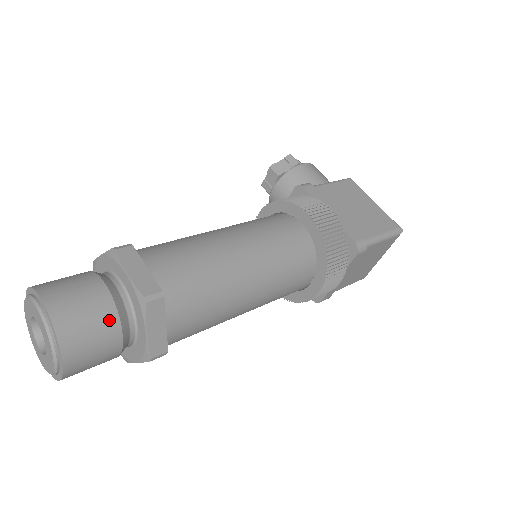
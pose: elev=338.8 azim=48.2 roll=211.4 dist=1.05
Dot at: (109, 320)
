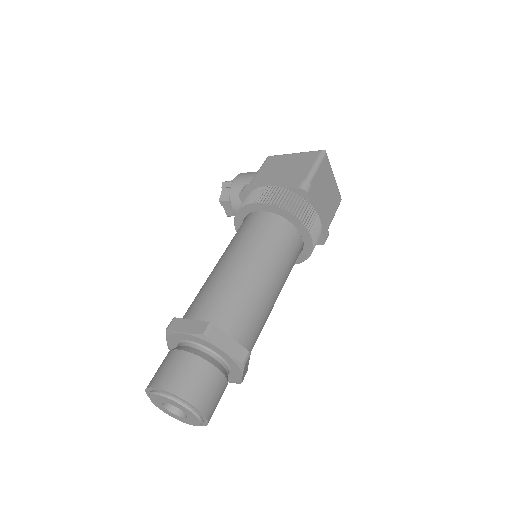
Dot at: (198, 364)
